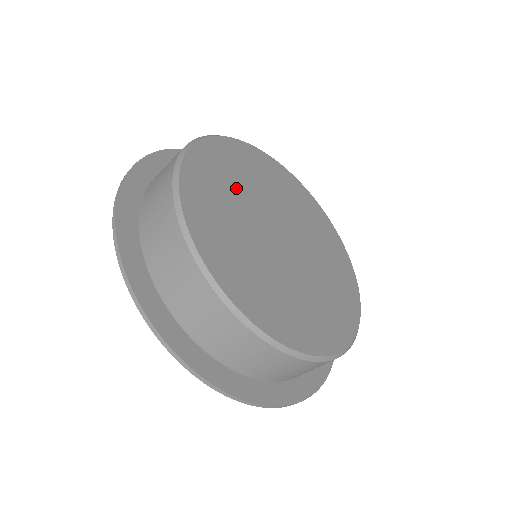
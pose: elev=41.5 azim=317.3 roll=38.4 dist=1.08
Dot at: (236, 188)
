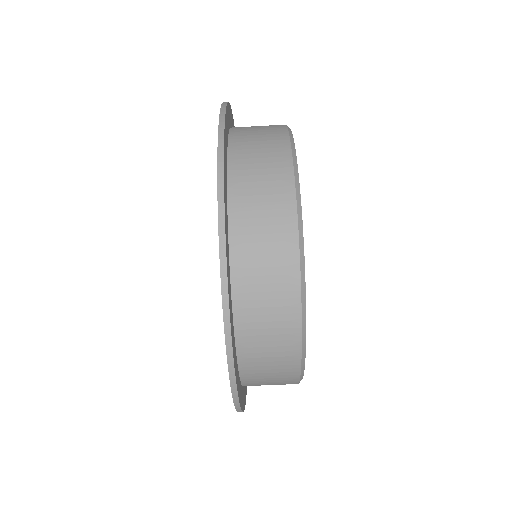
Dot at: occluded
